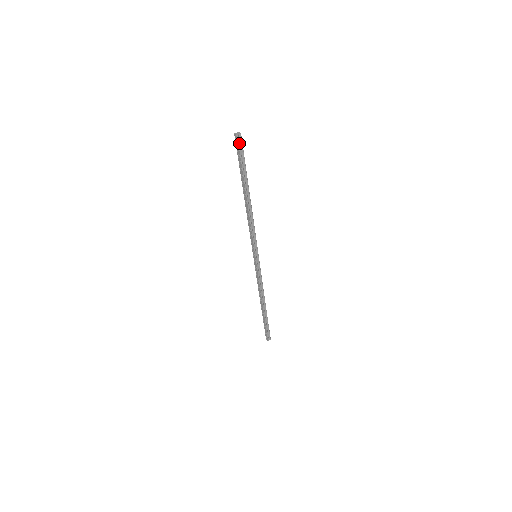
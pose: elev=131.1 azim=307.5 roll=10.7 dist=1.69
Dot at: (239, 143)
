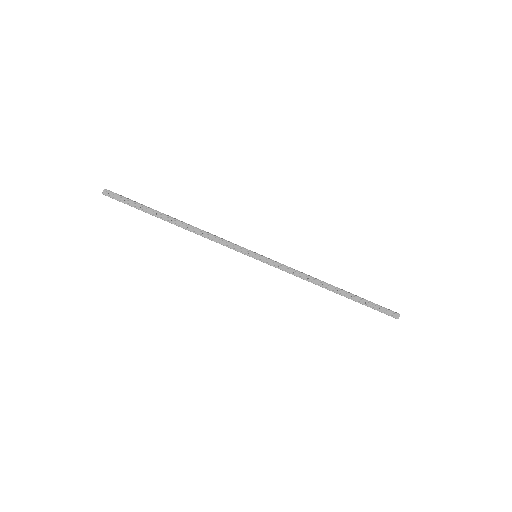
Dot at: (113, 193)
